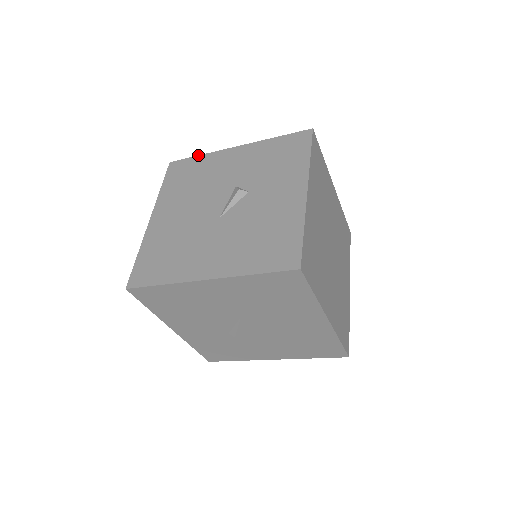
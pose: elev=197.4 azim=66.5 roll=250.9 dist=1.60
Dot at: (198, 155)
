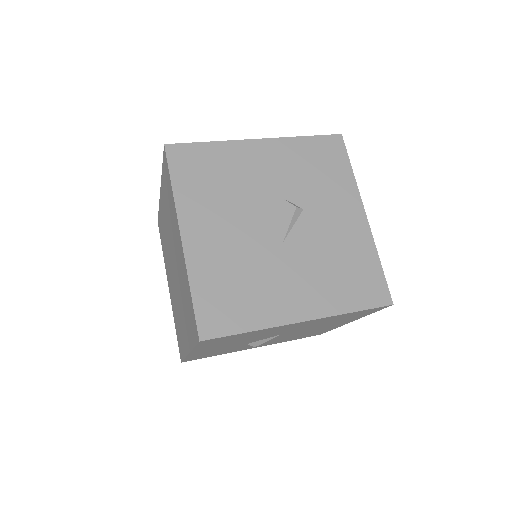
Dot at: occluded
